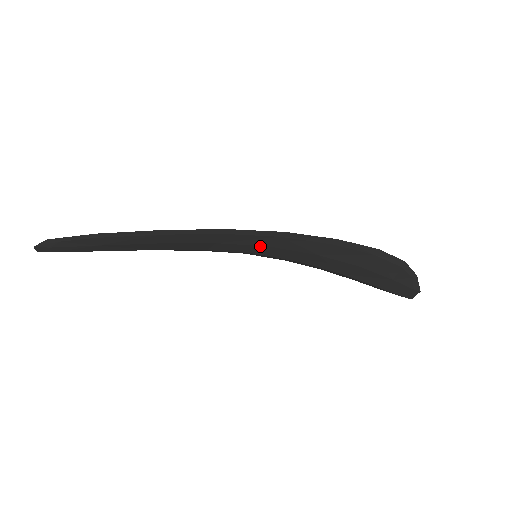
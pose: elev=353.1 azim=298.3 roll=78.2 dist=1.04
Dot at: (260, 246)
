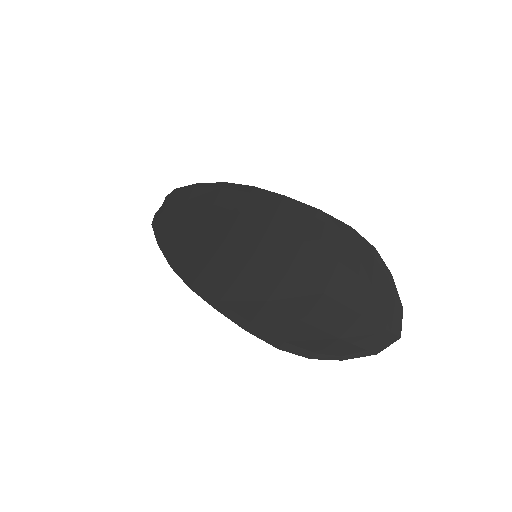
Dot at: (233, 278)
